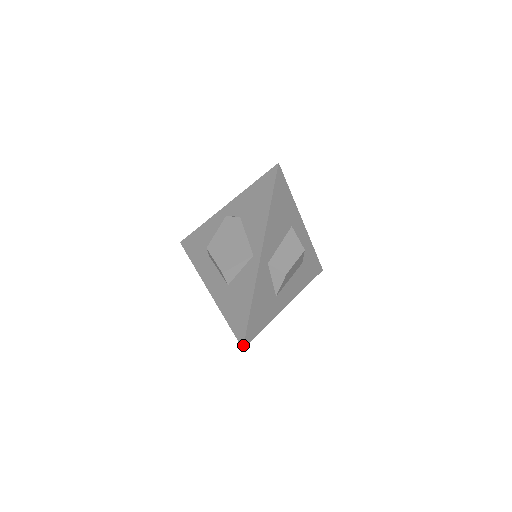
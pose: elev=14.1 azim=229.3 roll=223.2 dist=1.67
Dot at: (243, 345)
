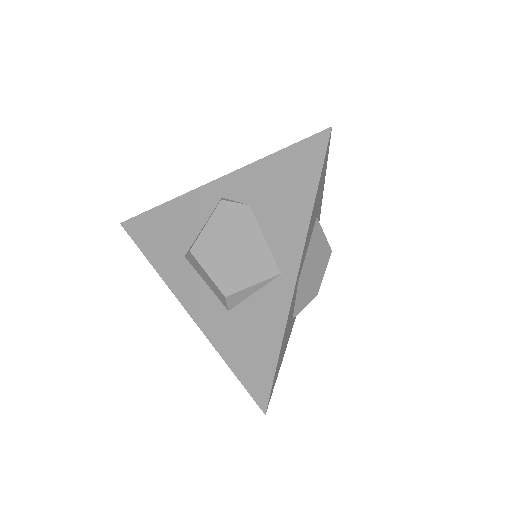
Dot at: (266, 409)
